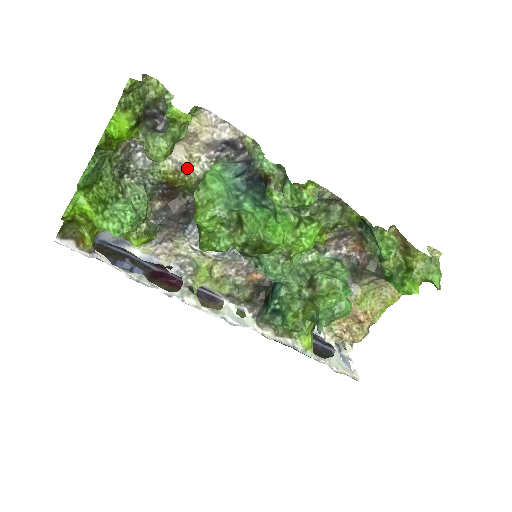
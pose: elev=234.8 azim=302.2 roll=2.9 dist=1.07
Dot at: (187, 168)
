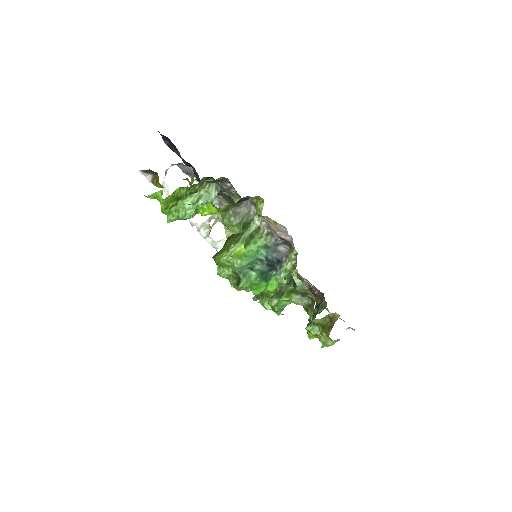
Dot at: occluded
